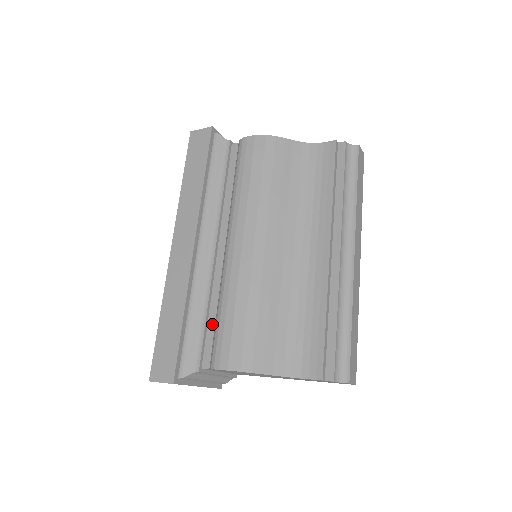
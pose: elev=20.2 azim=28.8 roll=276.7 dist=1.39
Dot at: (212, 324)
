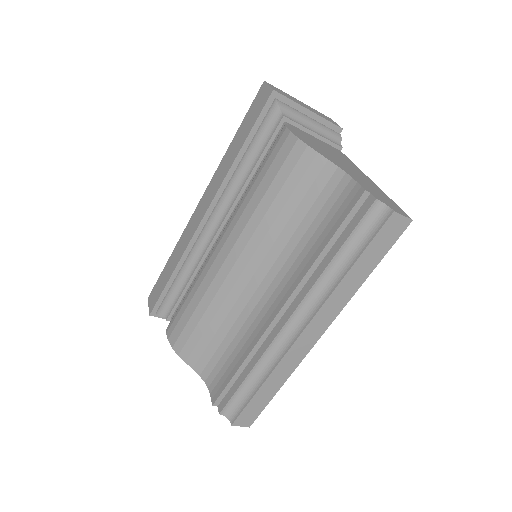
Dot at: occluded
